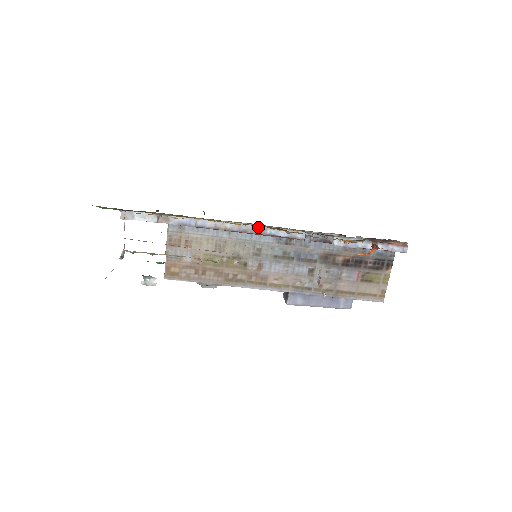
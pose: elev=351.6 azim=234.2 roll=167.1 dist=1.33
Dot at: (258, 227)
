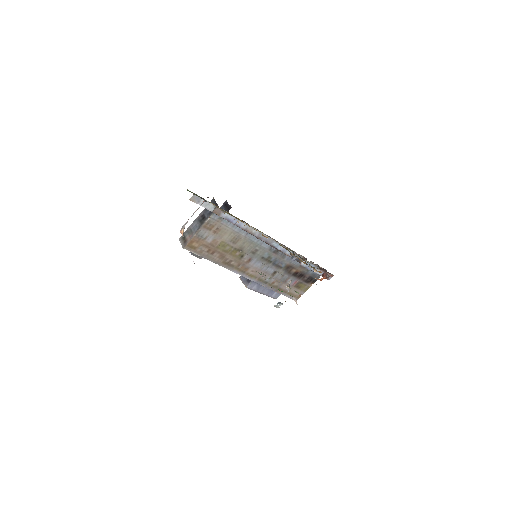
Dot at: (270, 239)
